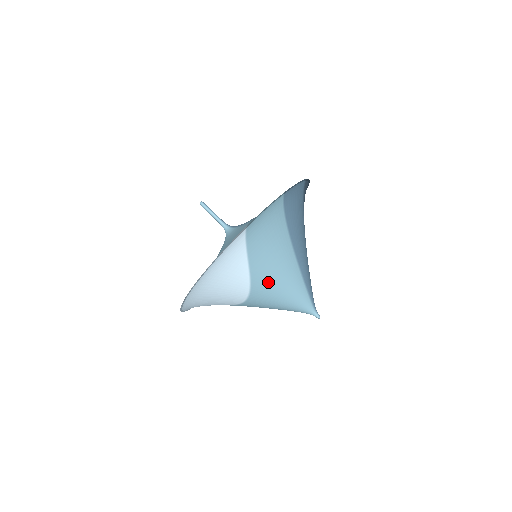
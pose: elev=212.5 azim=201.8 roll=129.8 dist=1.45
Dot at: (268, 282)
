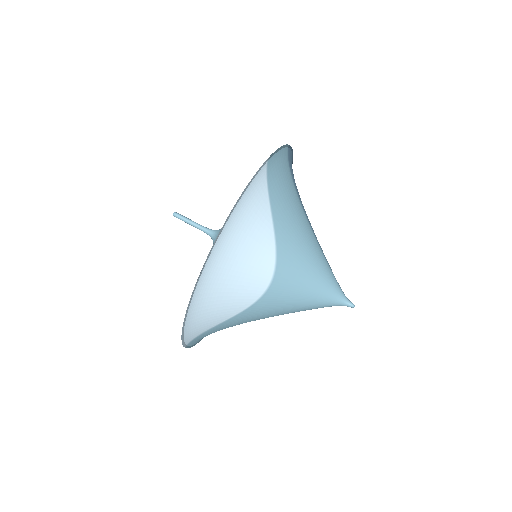
Dot at: (294, 250)
